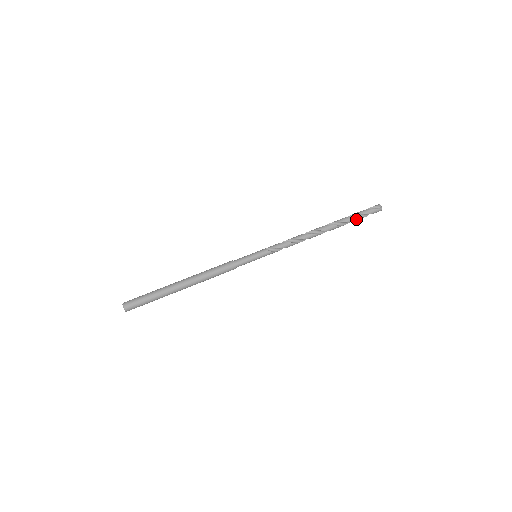
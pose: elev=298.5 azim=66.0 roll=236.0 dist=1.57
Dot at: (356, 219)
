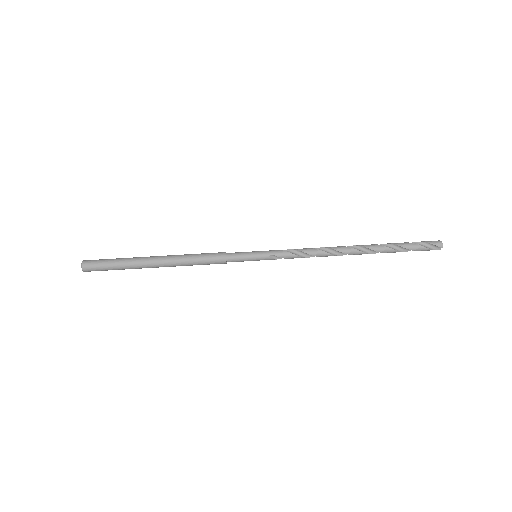
Dot at: occluded
